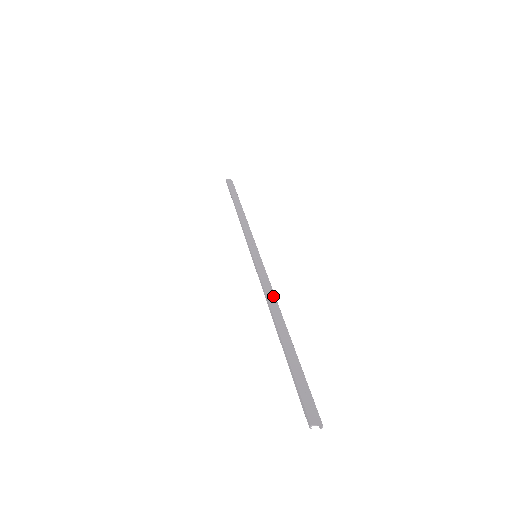
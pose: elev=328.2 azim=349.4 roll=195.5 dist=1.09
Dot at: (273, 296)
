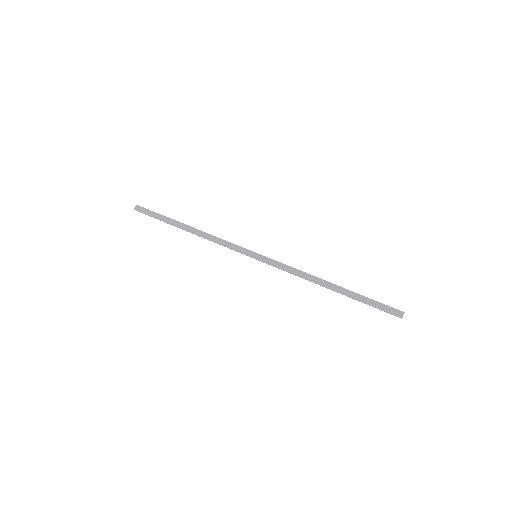
Dot at: (303, 273)
